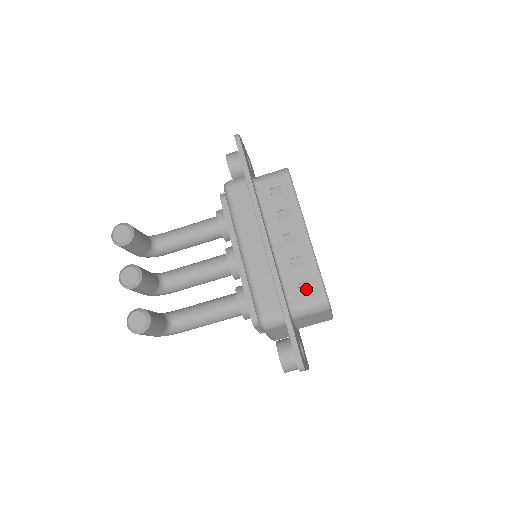
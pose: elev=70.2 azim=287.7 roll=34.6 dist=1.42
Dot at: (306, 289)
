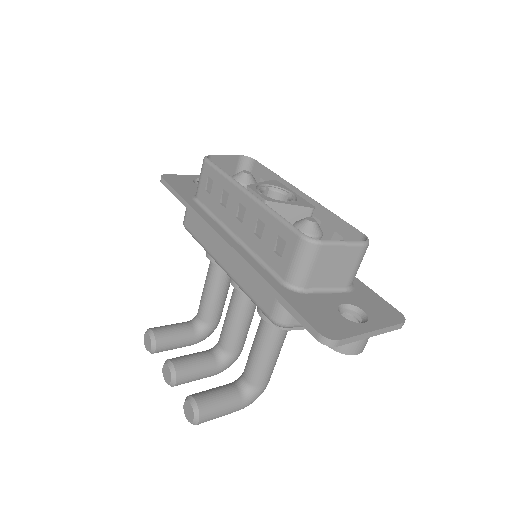
Dot at: (282, 248)
